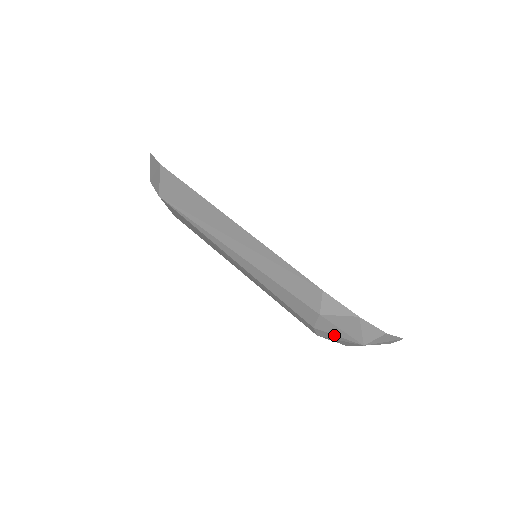
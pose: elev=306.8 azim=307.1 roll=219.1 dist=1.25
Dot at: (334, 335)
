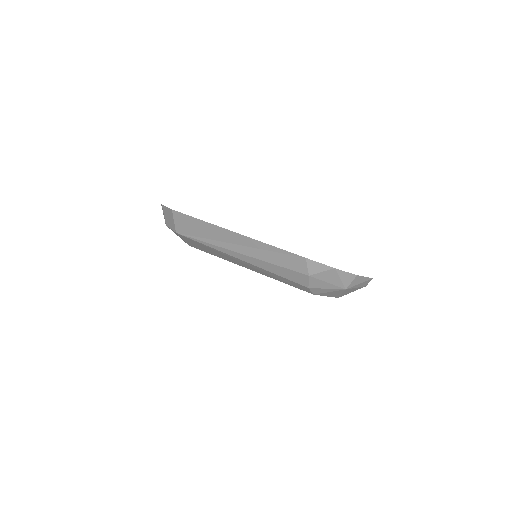
Dot at: (324, 289)
